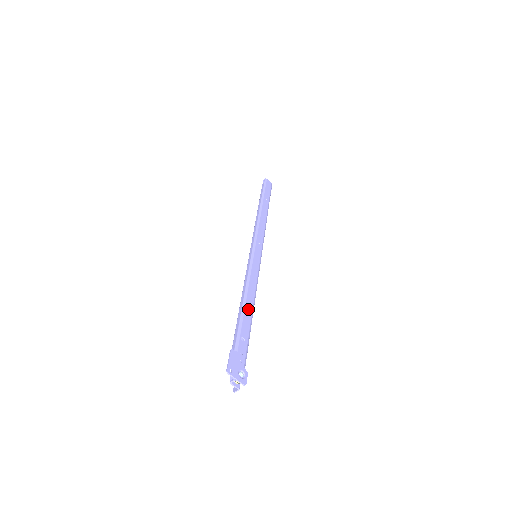
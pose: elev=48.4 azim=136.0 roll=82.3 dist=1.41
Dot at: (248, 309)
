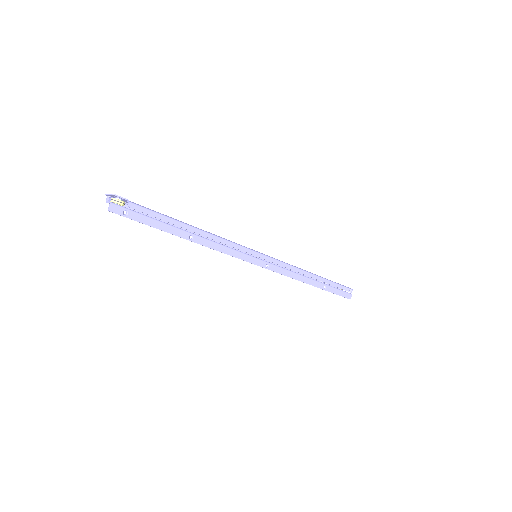
Dot at: occluded
